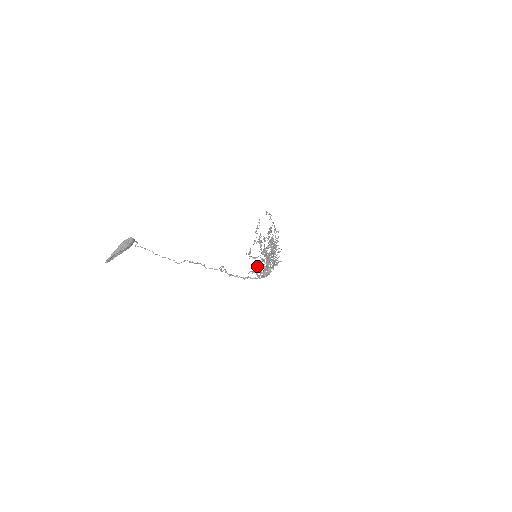
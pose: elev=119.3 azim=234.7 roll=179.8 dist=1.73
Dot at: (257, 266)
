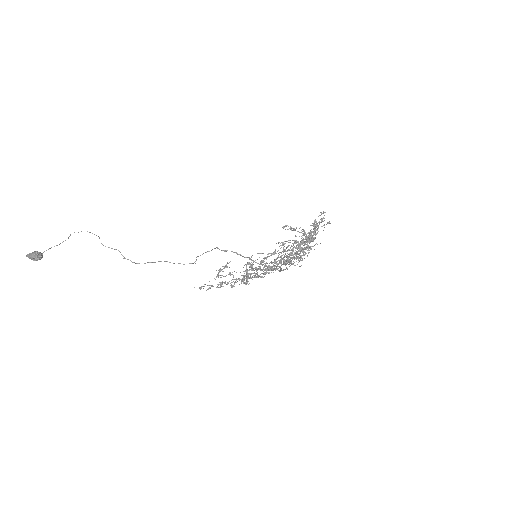
Dot at: occluded
